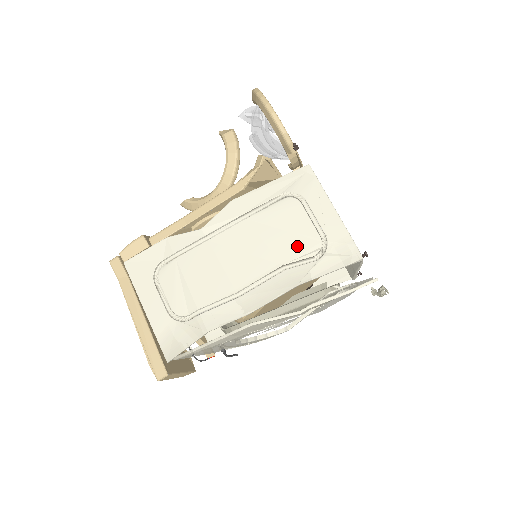
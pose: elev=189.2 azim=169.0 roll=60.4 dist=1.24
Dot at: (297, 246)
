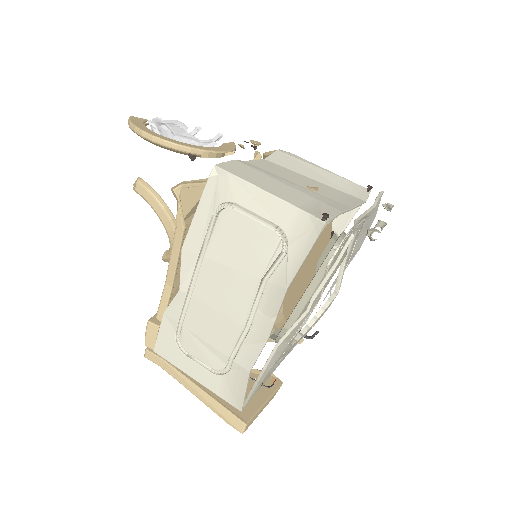
Dot at: (260, 253)
